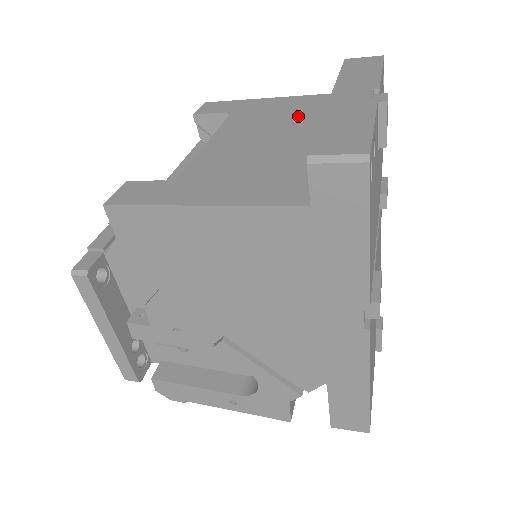
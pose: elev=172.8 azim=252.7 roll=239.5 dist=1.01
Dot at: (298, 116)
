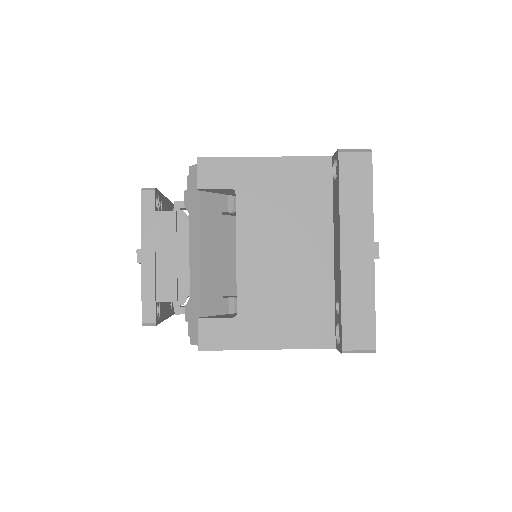
Dot at: (300, 208)
